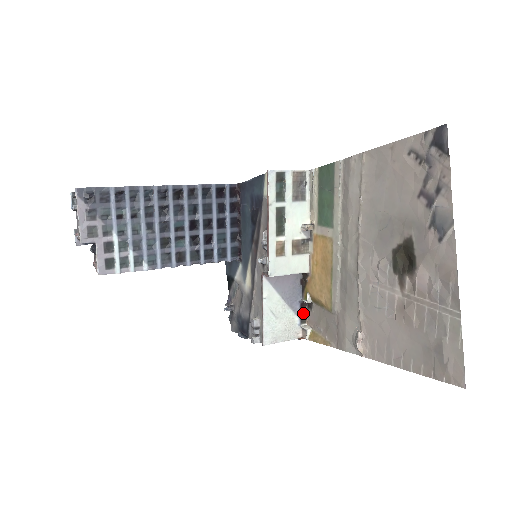
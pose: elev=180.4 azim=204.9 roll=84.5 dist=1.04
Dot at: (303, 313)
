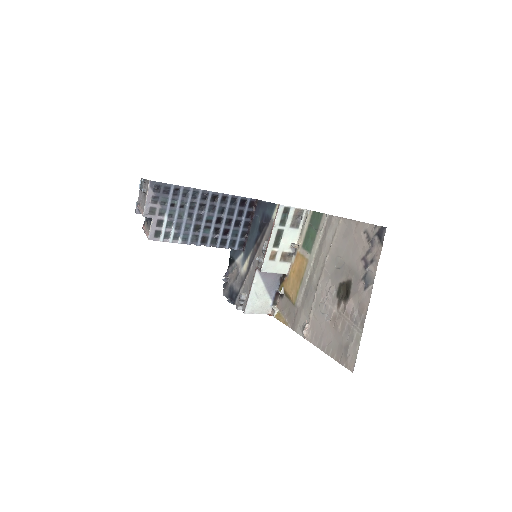
Dot at: (276, 299)
